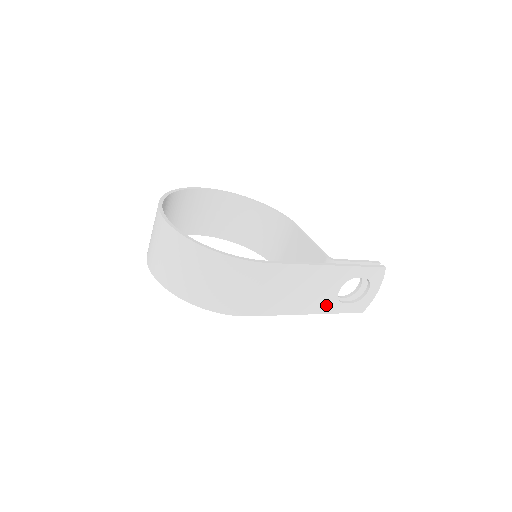
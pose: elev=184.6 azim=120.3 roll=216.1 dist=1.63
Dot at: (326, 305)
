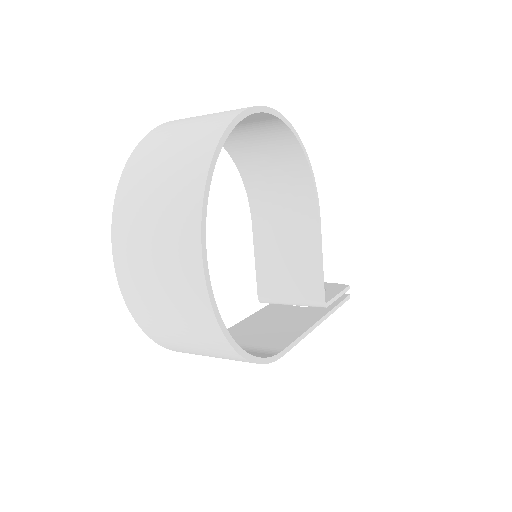
Dot at: occluded
